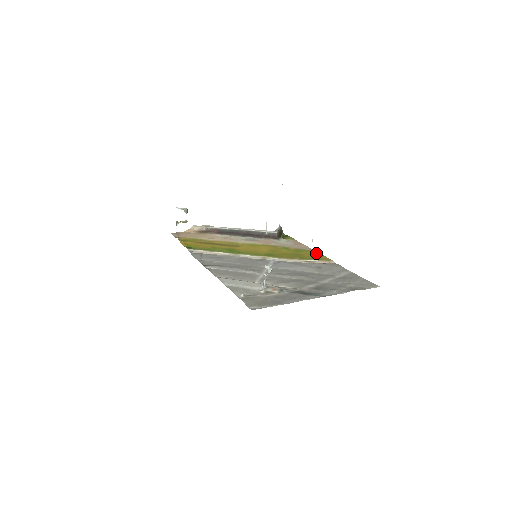
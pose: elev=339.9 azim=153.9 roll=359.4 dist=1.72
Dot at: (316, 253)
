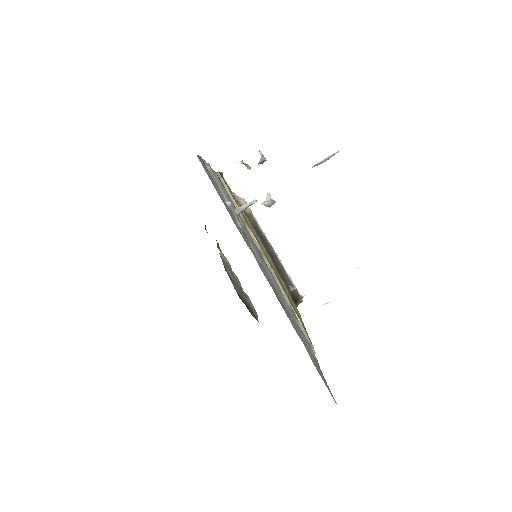
Dot at: occluded
